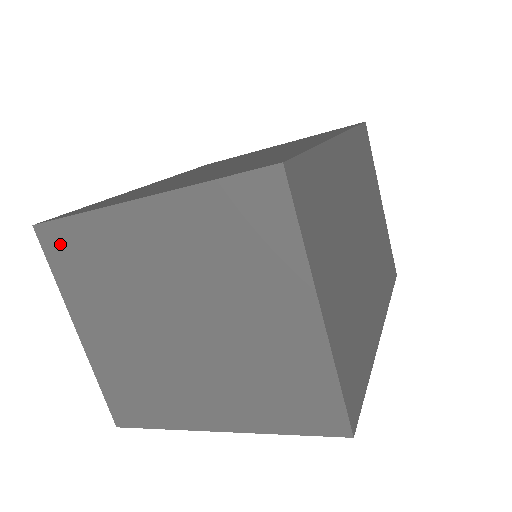
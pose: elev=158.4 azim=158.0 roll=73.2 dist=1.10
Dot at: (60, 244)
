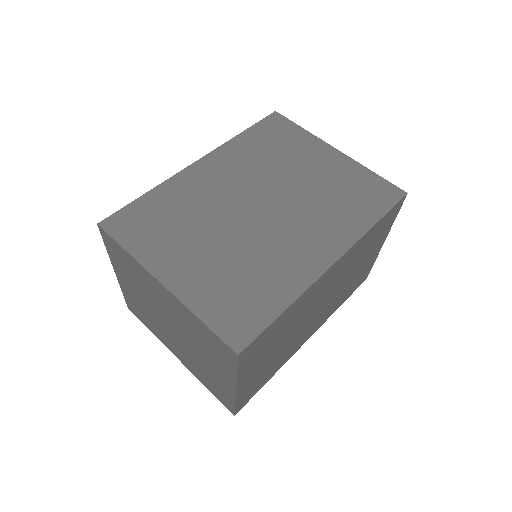
Dot at: (112, 246)
